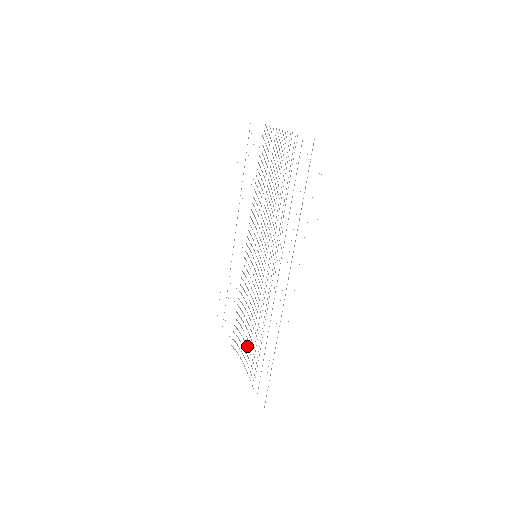
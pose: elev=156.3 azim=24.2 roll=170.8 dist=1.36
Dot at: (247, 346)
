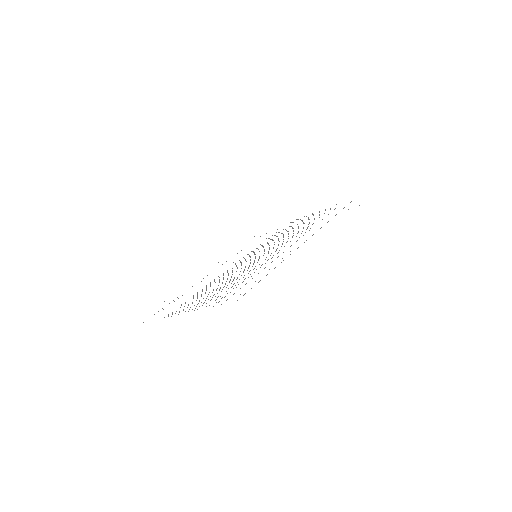
Dot at: occluded
